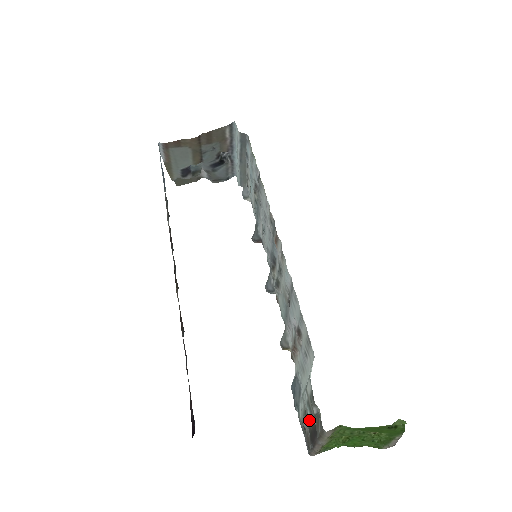
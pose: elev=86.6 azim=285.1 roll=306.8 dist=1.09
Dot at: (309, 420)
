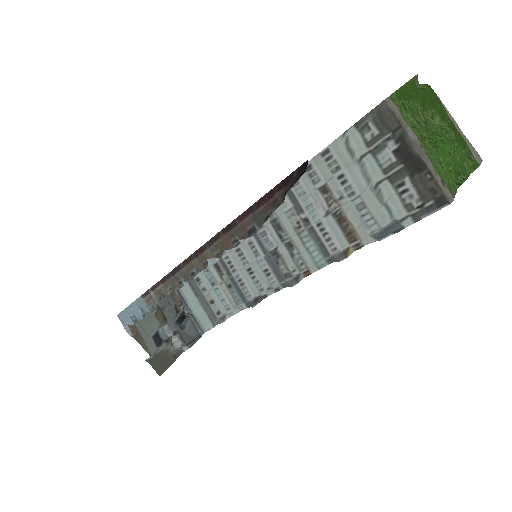
Dot at: (394, 164)
